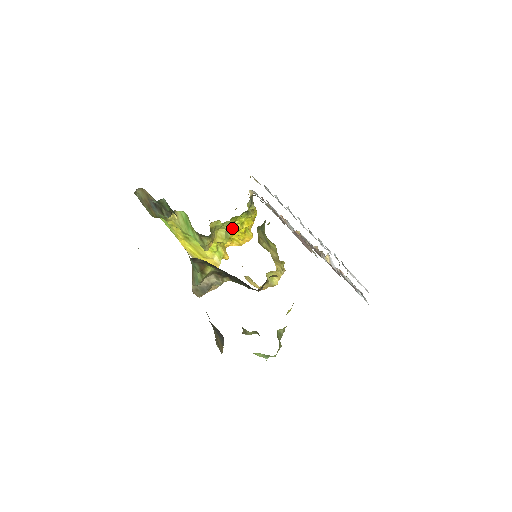
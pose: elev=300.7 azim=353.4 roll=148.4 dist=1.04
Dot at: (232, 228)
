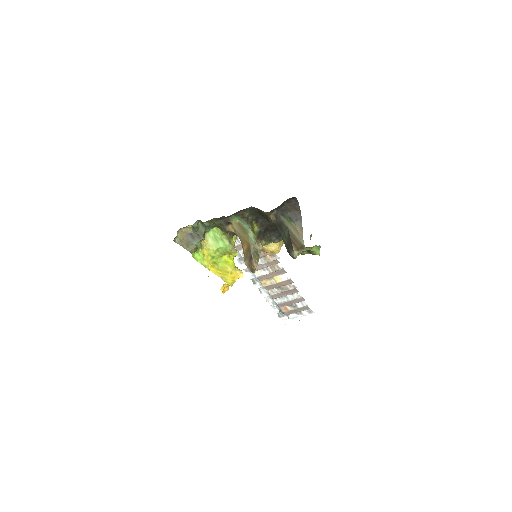
Dot at: (235, 241)
